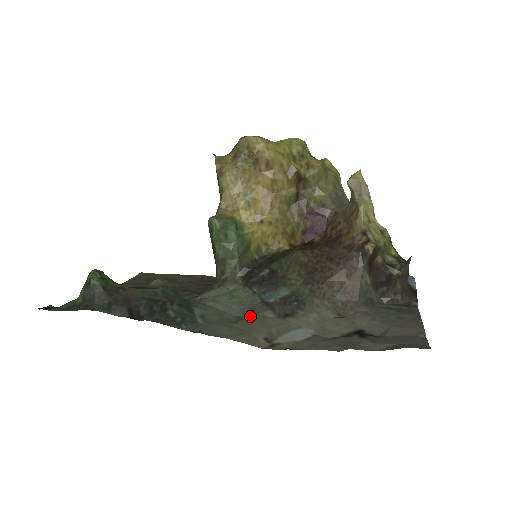
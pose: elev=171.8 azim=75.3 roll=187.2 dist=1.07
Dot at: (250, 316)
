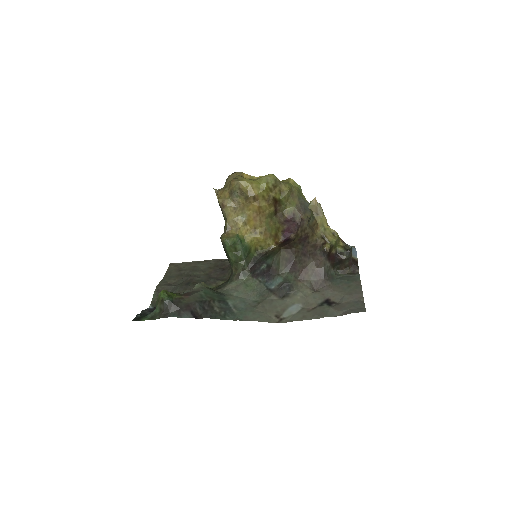
Dot at: (262, 301)
